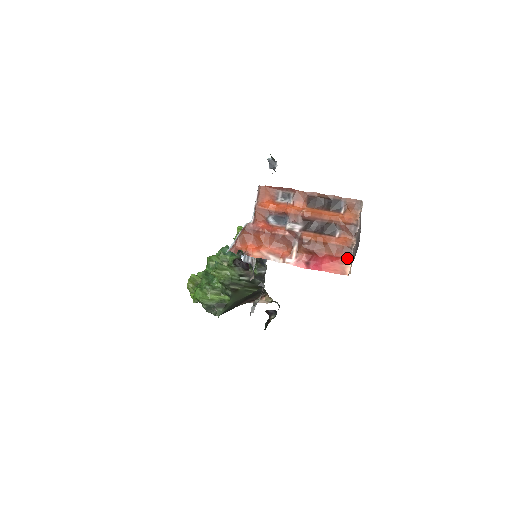
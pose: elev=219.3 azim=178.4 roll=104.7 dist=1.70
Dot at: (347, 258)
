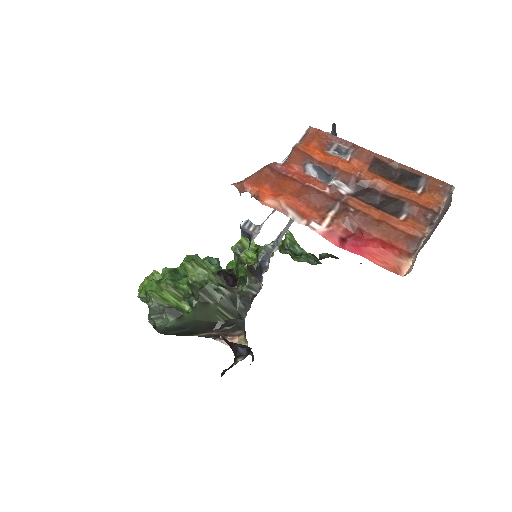
Dot at: (409, 252)
